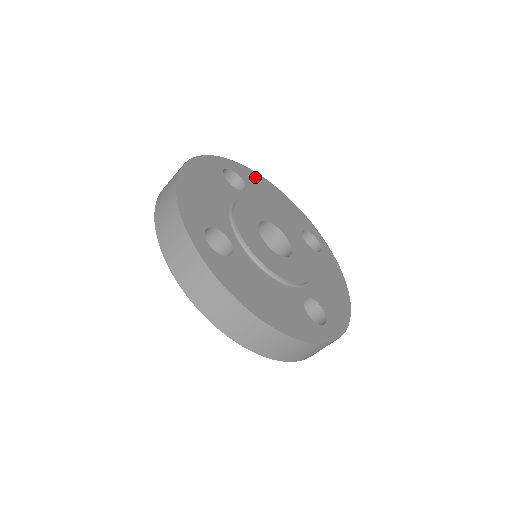
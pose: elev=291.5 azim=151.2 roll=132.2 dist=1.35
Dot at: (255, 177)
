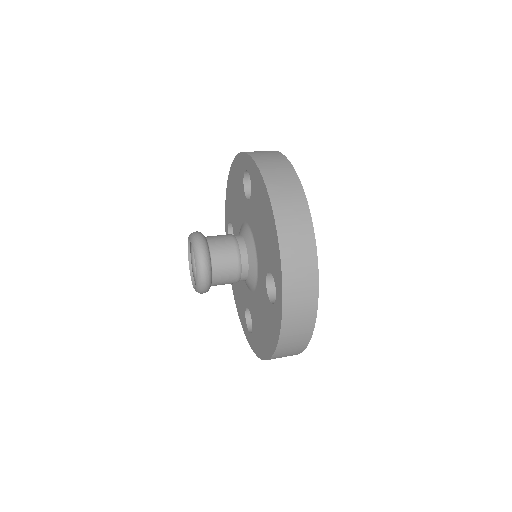
Dot at: occluded
